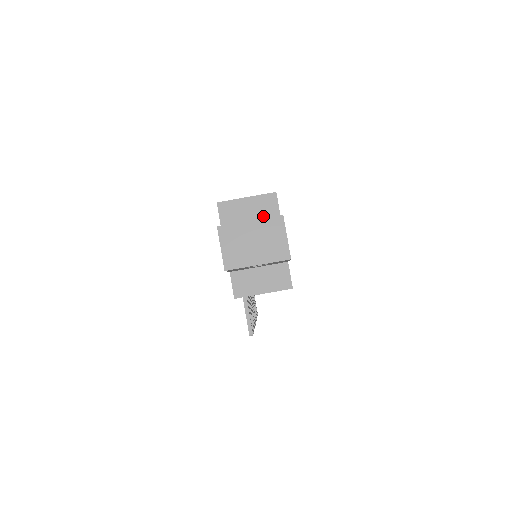
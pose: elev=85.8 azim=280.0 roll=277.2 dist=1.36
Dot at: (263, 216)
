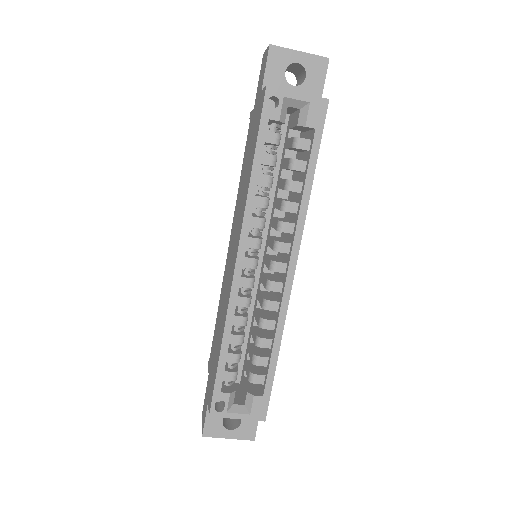
Dot at: occluded
